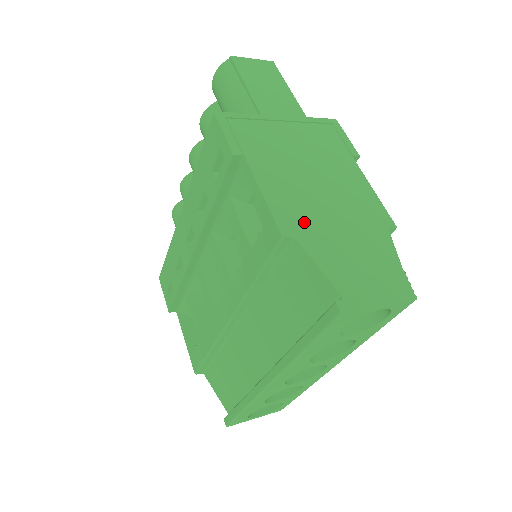
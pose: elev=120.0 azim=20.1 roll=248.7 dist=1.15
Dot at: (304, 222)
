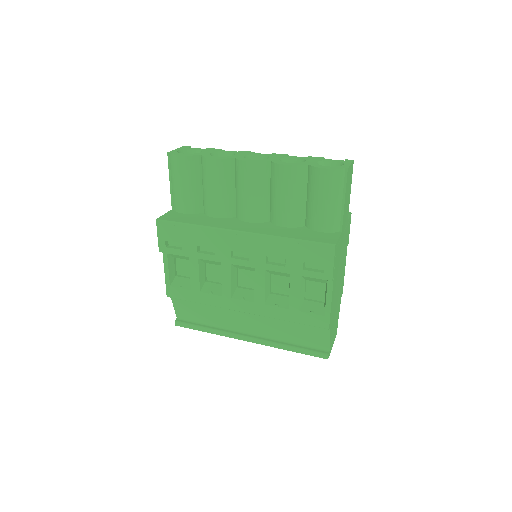
Dot at: (333, 314)
